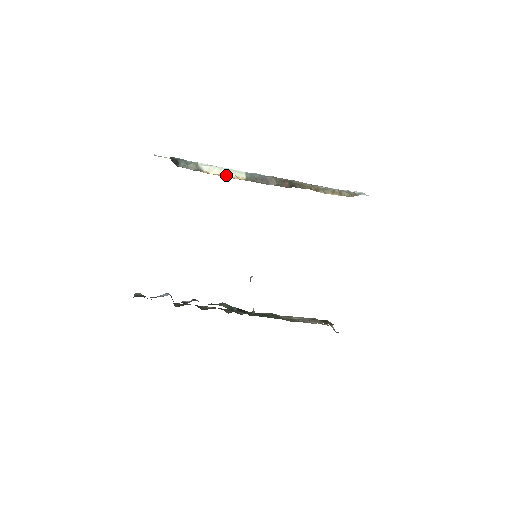
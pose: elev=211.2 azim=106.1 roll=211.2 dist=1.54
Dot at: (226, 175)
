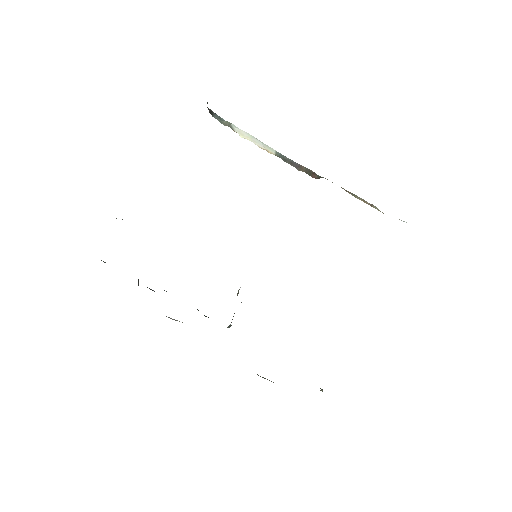
Dot at: (256, 144)
